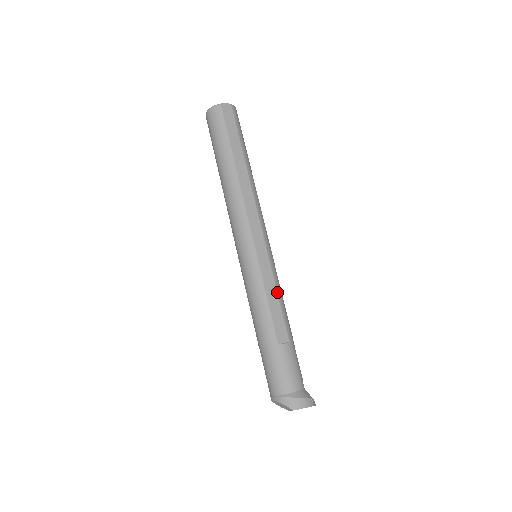
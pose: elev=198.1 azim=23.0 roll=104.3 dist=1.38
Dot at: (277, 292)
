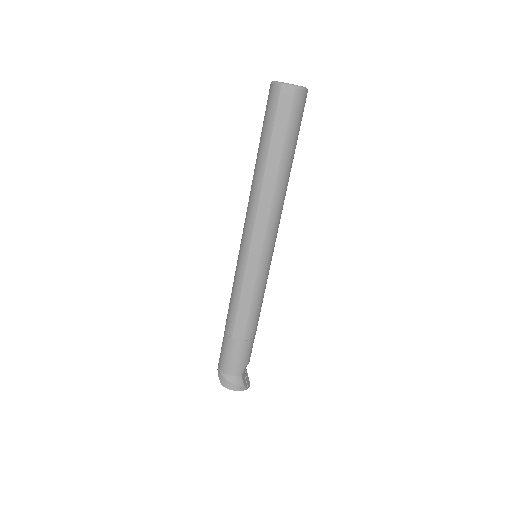
Dot at: (252, 300)
